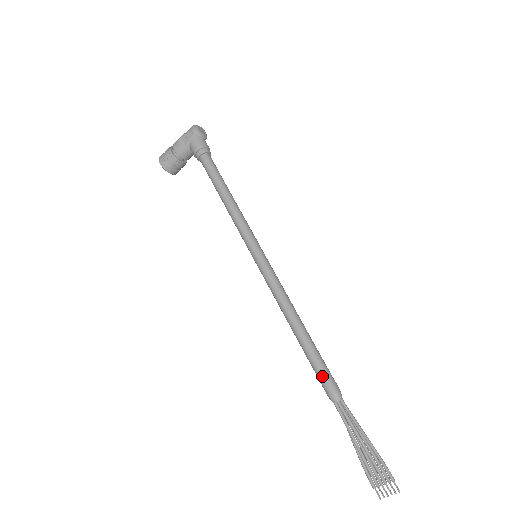
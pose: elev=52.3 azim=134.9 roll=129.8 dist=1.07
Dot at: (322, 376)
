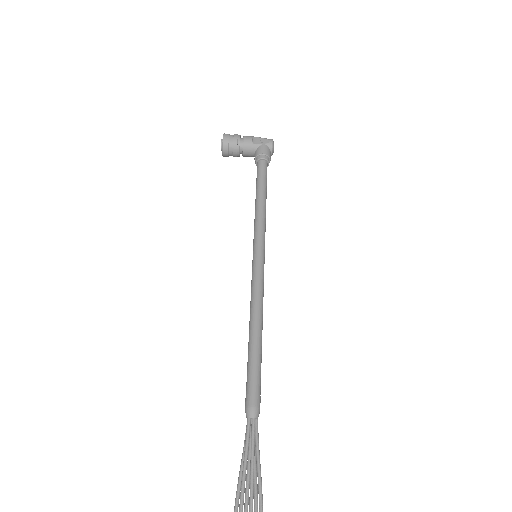
Dot at: (255, 385)
